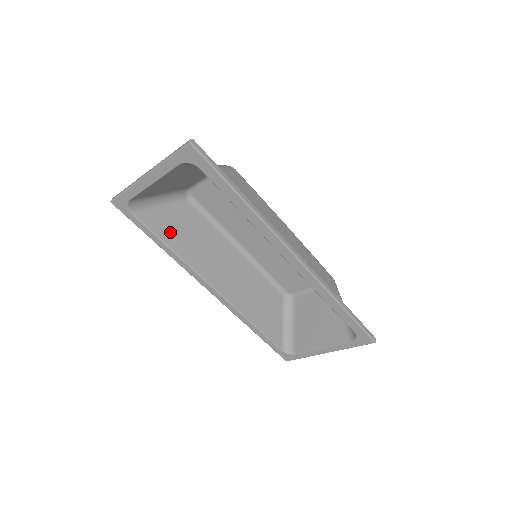
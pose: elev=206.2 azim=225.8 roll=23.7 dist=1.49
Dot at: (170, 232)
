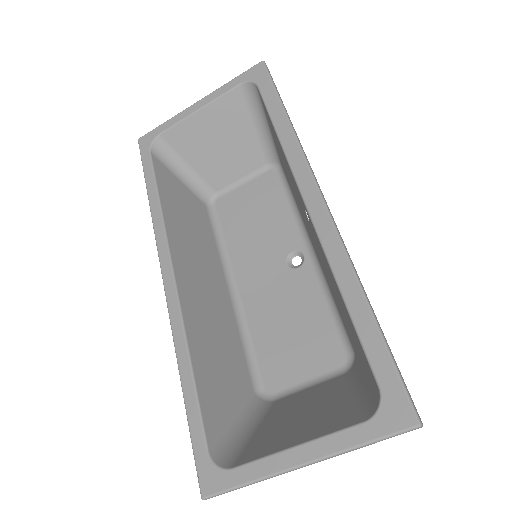
Dot at: (171, 195)
